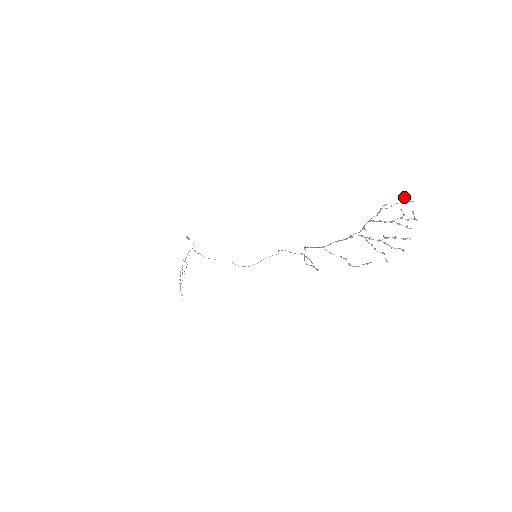
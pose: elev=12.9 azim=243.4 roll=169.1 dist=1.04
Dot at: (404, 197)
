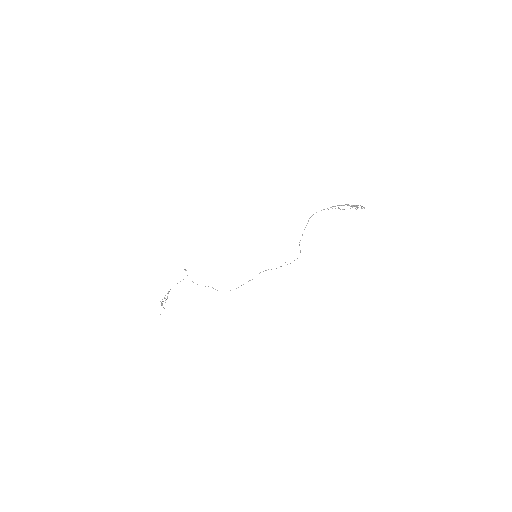
Dot at: occluded
